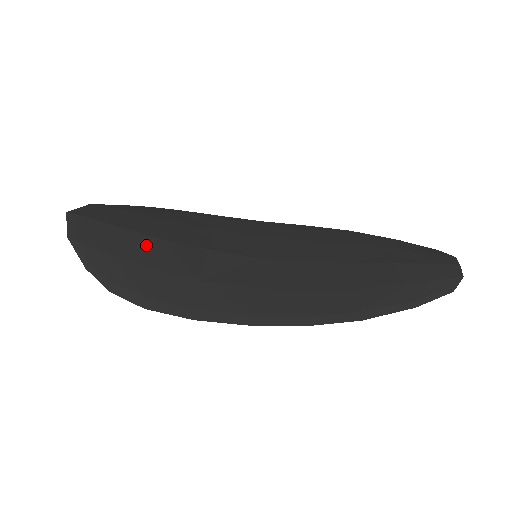
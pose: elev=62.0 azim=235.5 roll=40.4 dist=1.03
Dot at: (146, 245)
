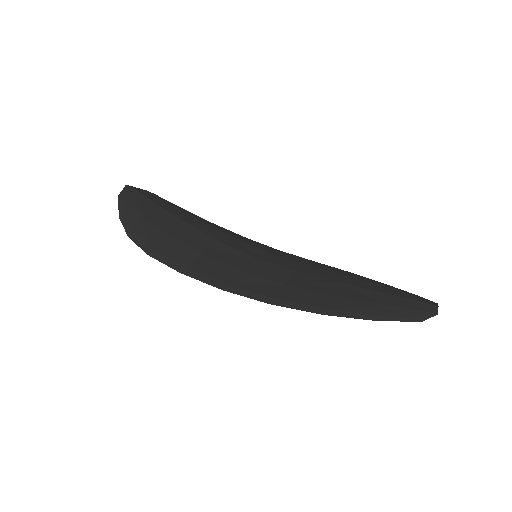
Dot at: (172, 221)
